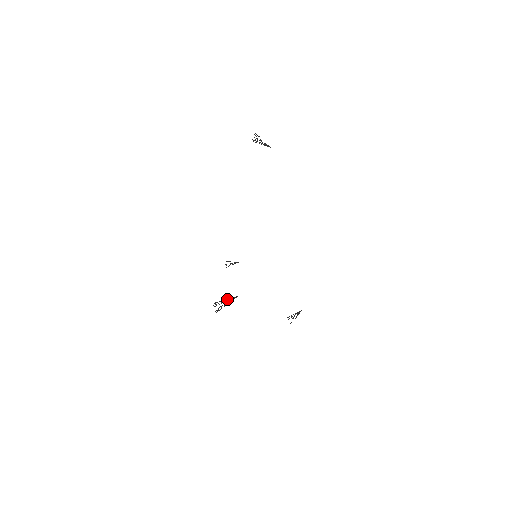
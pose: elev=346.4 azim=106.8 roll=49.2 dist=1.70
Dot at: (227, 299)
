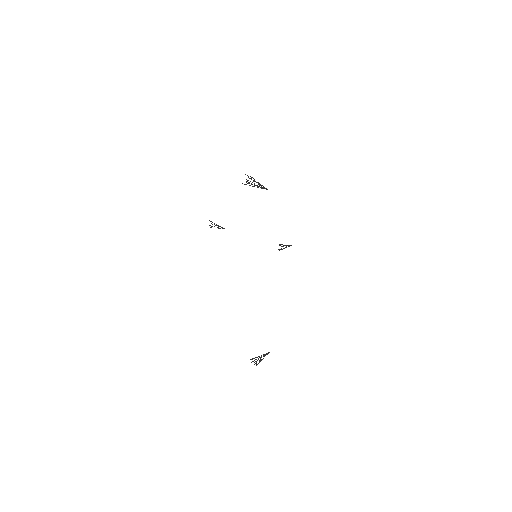
Dot at: occluded
